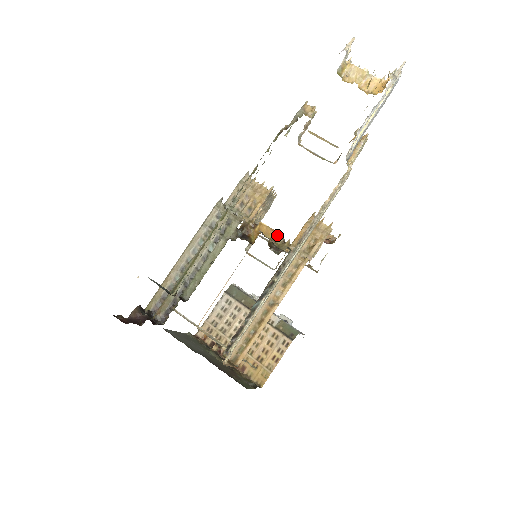
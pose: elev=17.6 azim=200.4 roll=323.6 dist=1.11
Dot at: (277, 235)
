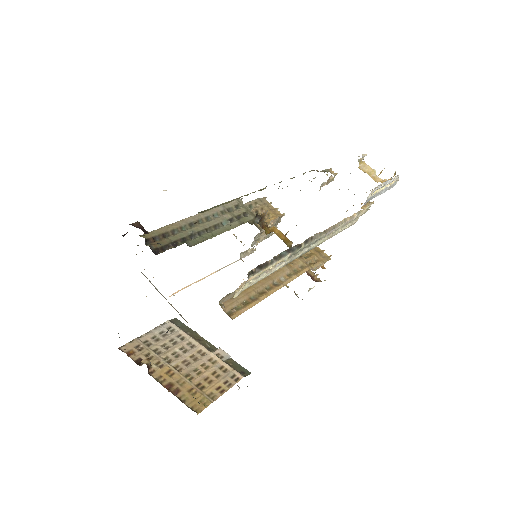
Dot at: (288, 240)
